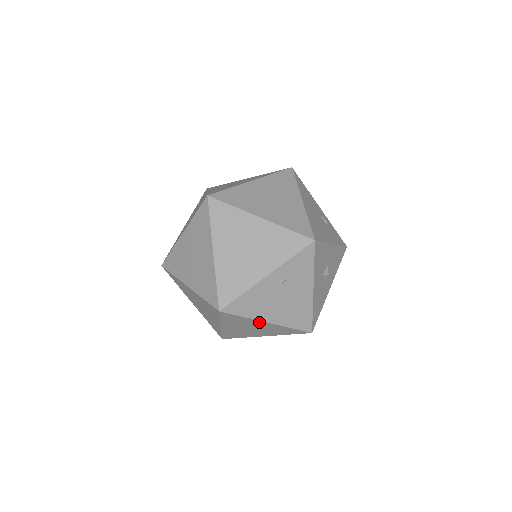
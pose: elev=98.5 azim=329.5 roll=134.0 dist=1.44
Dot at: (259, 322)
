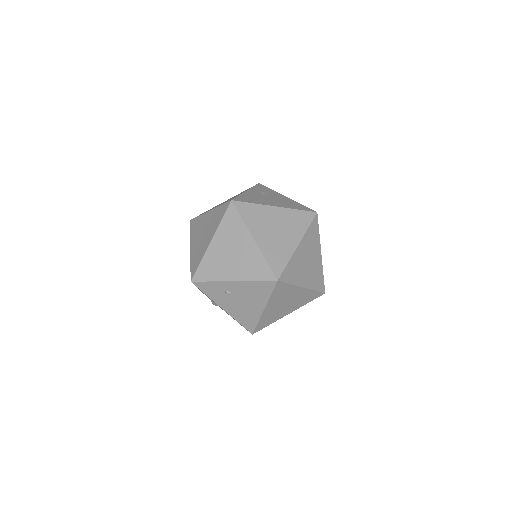
Dot at: occluded
